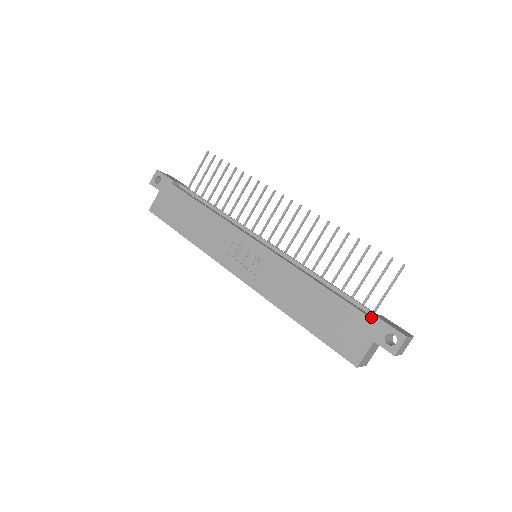
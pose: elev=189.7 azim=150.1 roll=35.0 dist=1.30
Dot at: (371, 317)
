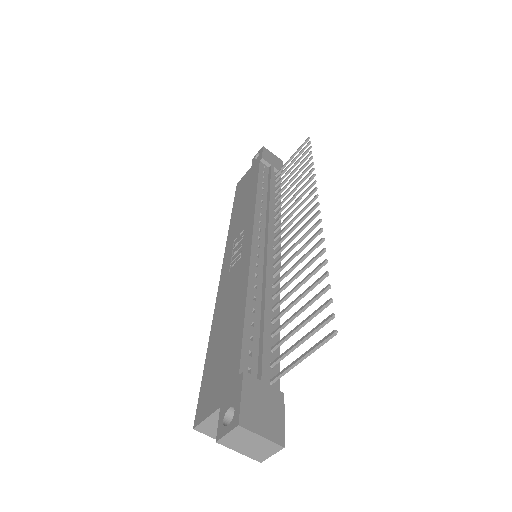
Dot at: (245, 375)
